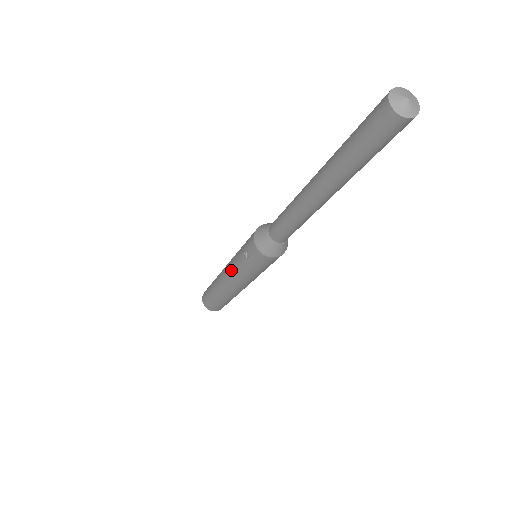
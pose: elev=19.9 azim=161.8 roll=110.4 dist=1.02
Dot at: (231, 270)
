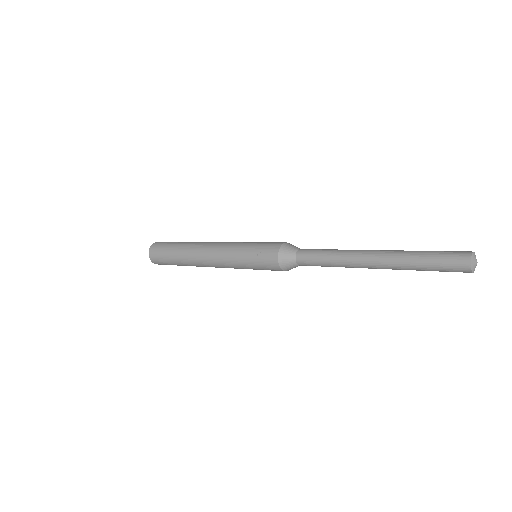
Dot at: (225, 253)
